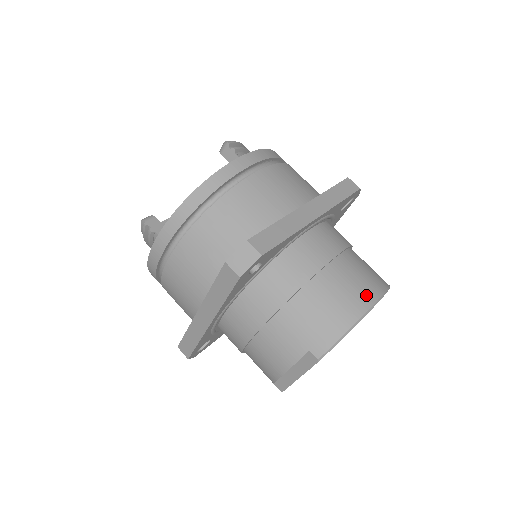
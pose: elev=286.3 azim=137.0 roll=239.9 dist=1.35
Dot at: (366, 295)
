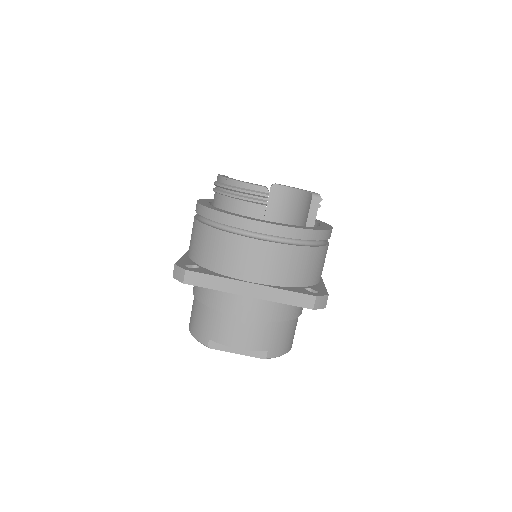
Dot at: occluded
